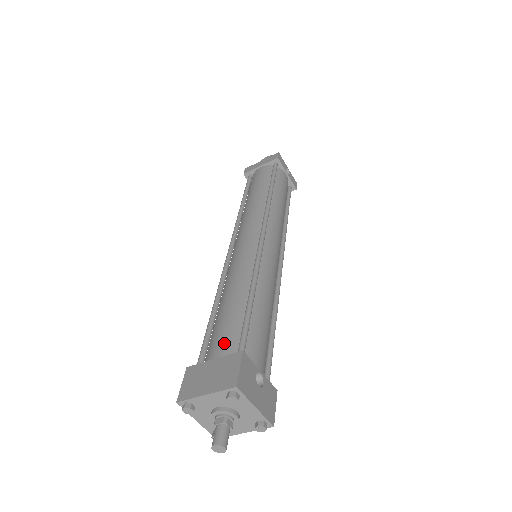
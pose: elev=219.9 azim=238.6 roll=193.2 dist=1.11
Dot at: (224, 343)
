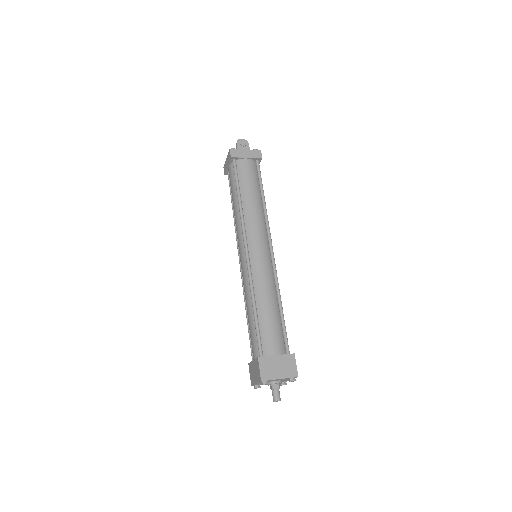
Dot at: (278, 344)
